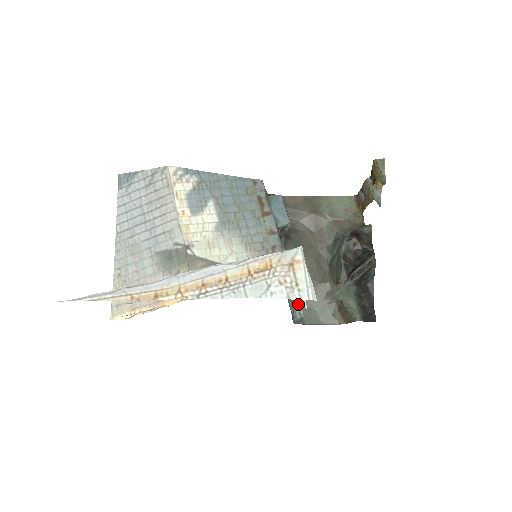
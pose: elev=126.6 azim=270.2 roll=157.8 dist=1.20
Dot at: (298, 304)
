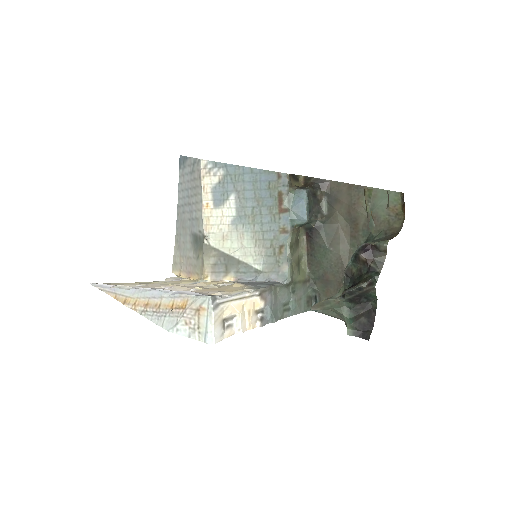
Dot at: (270, 313)
